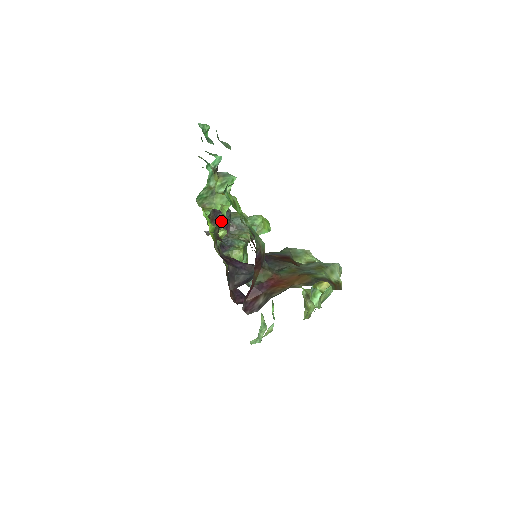
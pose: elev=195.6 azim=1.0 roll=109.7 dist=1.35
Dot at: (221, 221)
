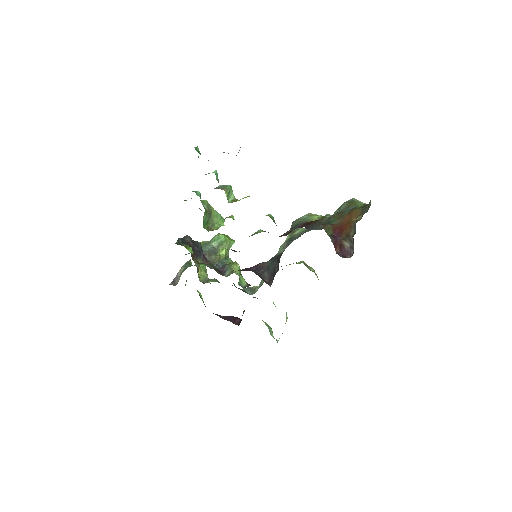
Dot at: (199, 253)
